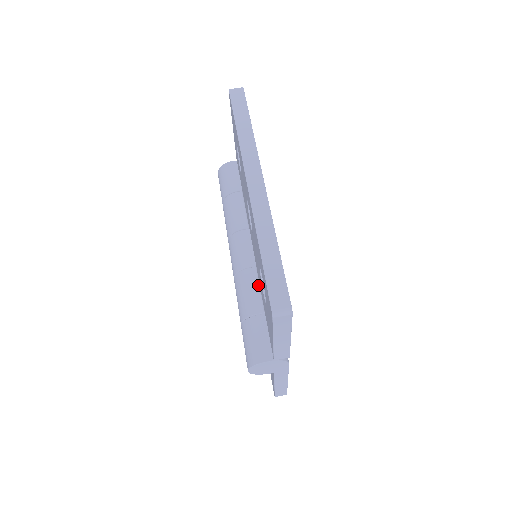
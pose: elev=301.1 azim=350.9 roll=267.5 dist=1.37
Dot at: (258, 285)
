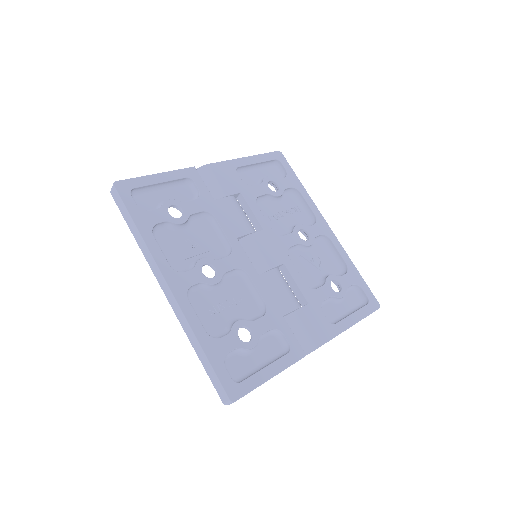
Dot at: occluded
